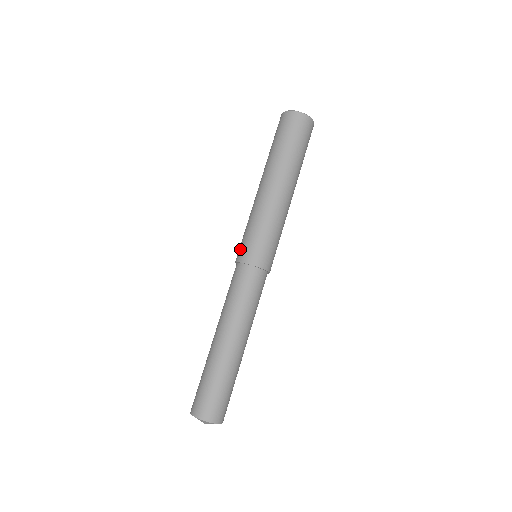
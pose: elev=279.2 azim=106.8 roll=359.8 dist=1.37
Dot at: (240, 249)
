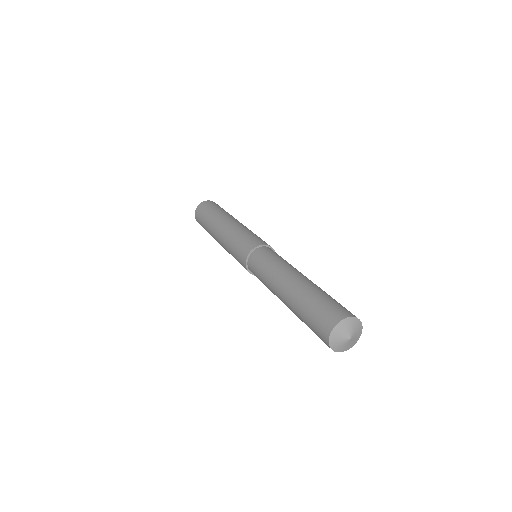
Dot at: (240, 256)
